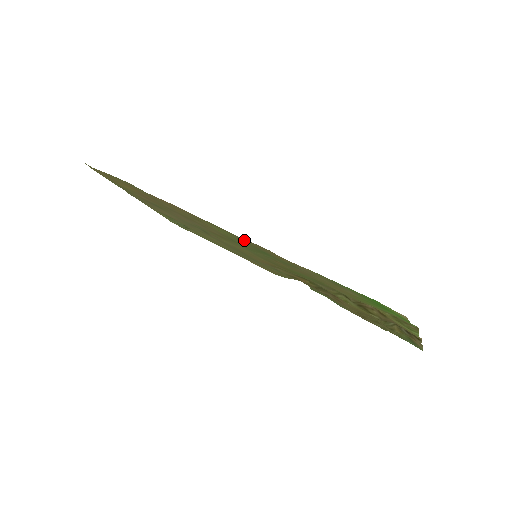
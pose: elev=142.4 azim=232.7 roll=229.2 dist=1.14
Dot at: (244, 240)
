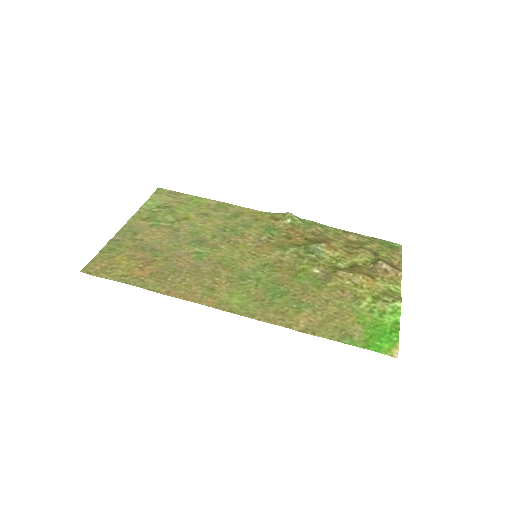
Dot at: (262, 314)
